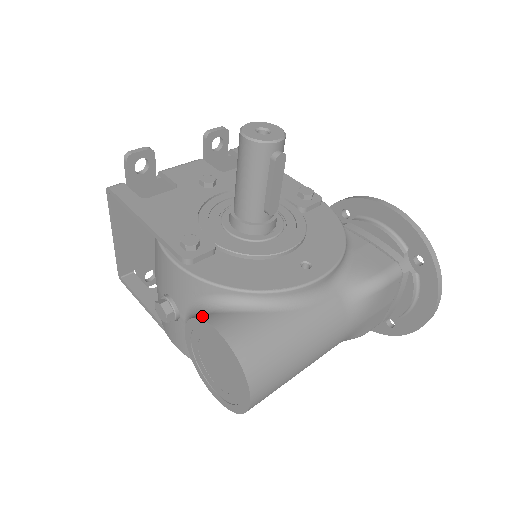
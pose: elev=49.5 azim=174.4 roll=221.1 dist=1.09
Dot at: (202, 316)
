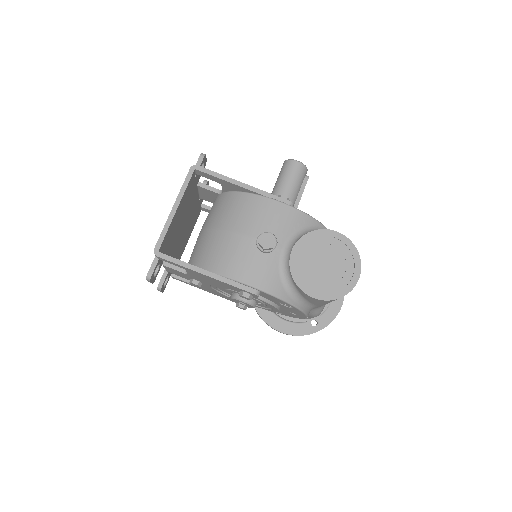
Dot at: (316, 230)
